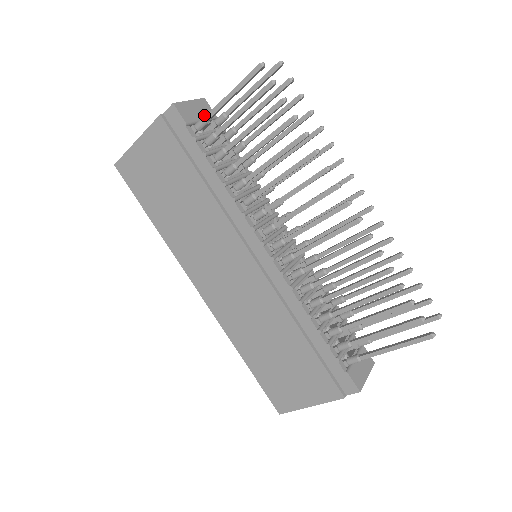
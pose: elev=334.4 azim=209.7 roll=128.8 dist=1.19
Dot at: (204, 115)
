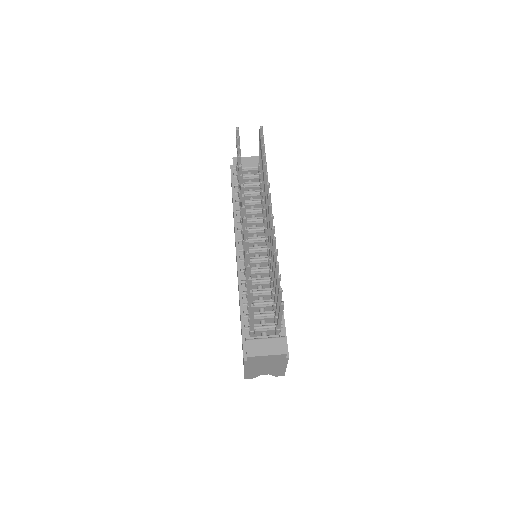
Dot at: (253, 165)
